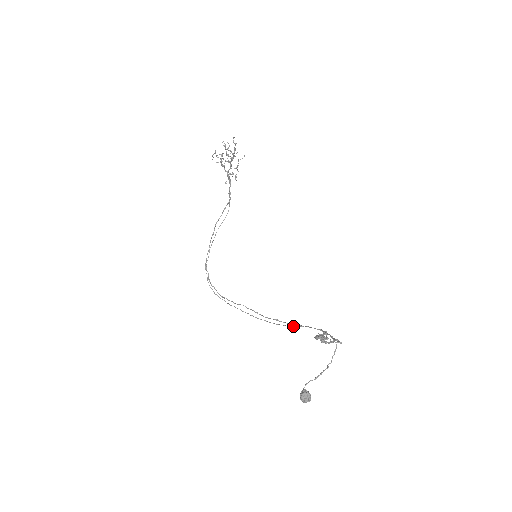
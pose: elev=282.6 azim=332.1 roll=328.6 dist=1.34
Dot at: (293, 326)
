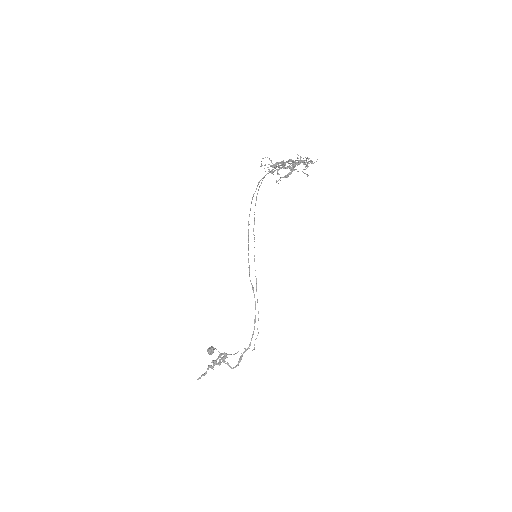
Dot at: occluded
